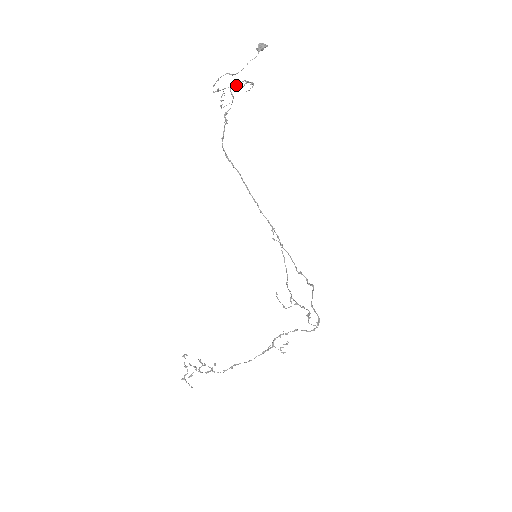
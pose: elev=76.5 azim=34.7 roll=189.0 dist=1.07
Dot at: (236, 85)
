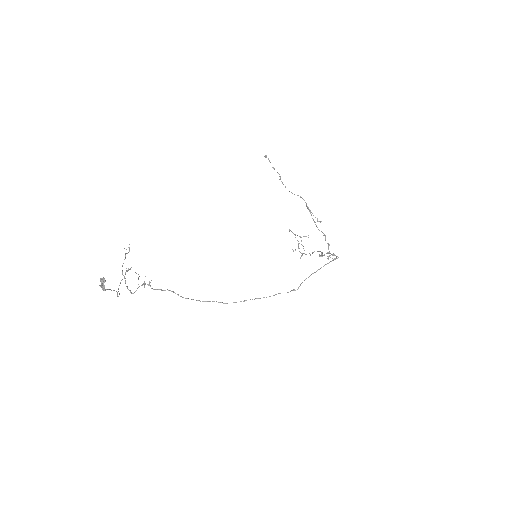
Dot at: (126, 286)
